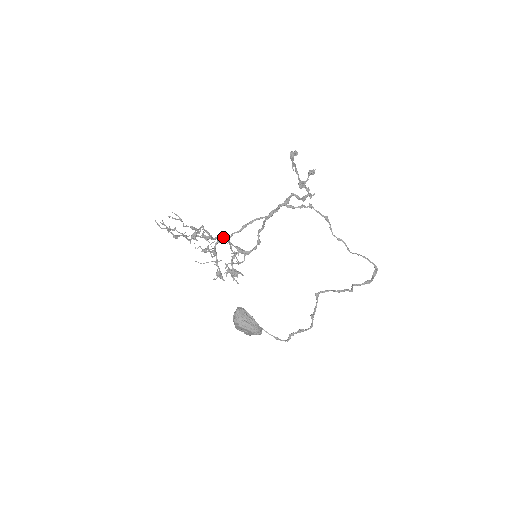
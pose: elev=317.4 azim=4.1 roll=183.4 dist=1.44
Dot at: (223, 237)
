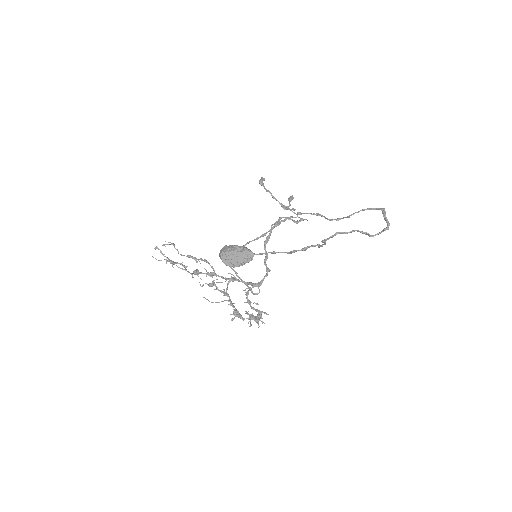
Dot at: (231, 278)
